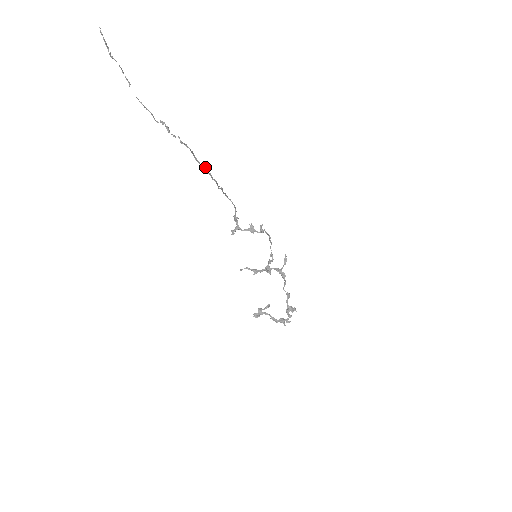
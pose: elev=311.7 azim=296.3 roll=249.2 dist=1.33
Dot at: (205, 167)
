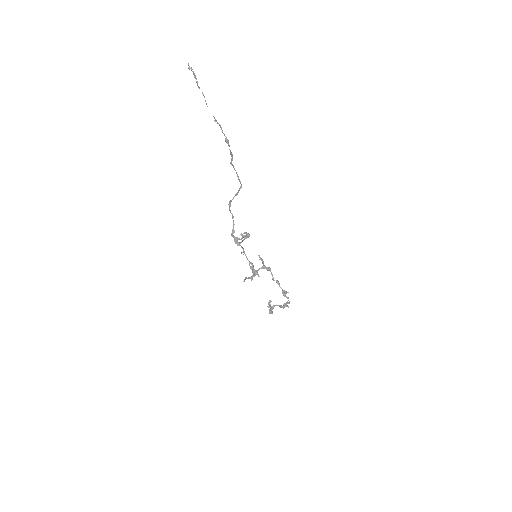
Dot at: (237, 174)
